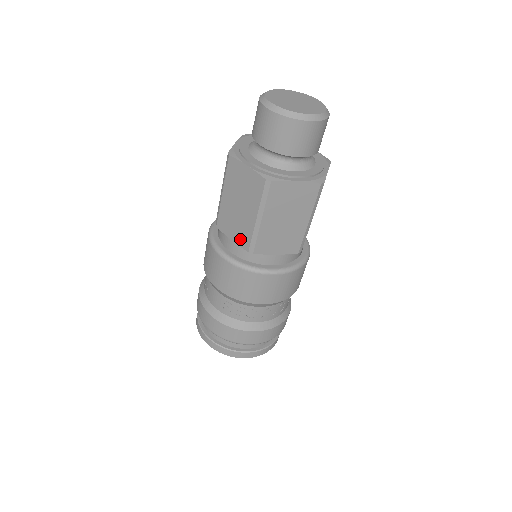
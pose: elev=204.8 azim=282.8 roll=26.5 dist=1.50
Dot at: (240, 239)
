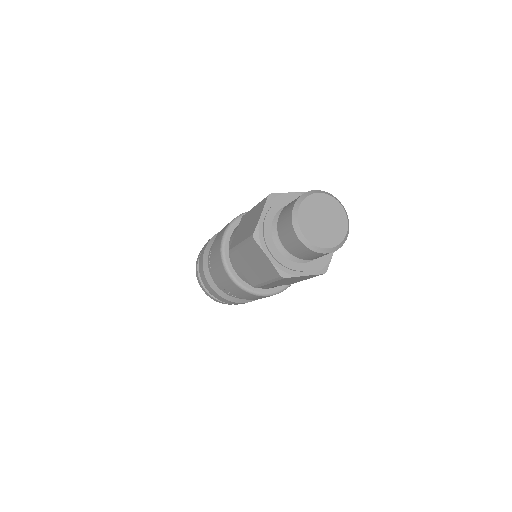
Dot at: (248, 277)
